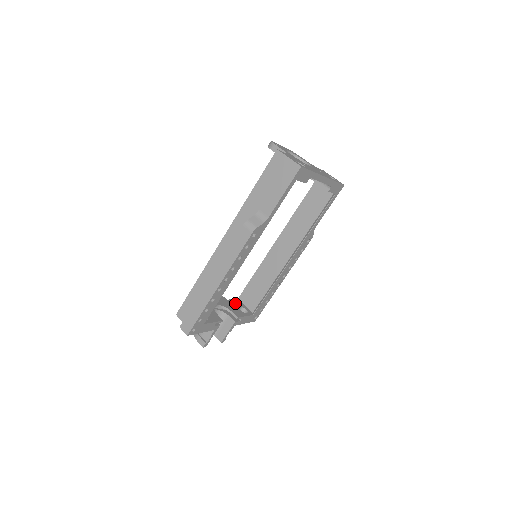
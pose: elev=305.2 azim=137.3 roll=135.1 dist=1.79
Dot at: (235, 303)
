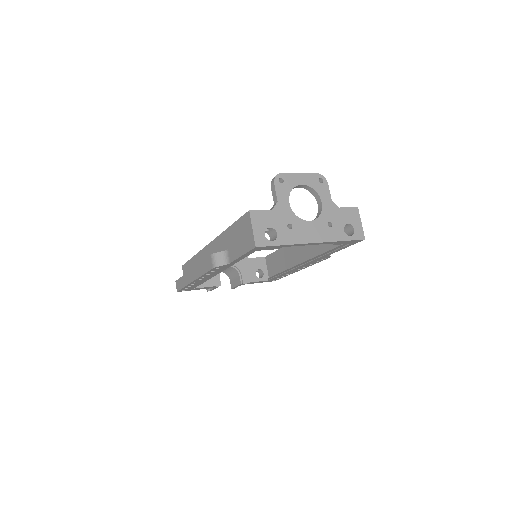
Dot at: (255, 263)
